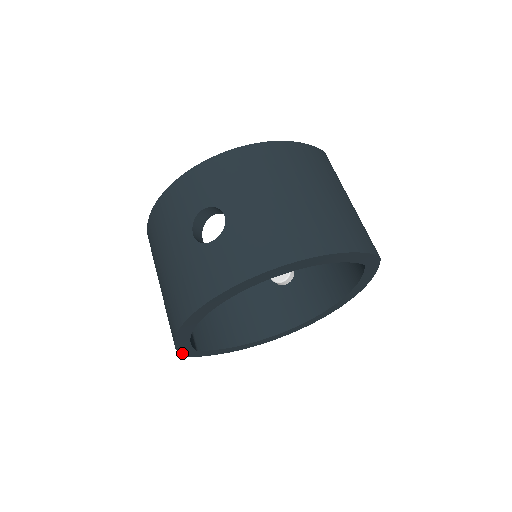
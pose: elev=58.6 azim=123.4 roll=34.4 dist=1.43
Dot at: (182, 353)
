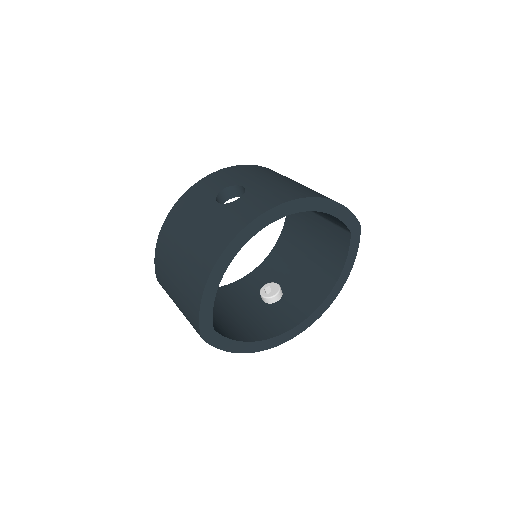
Dot at: (201, 327)
